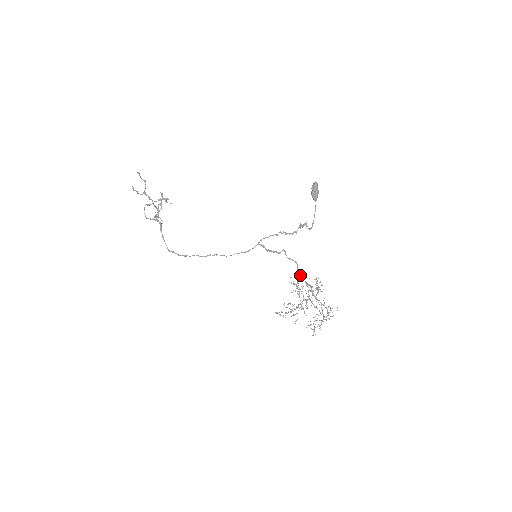
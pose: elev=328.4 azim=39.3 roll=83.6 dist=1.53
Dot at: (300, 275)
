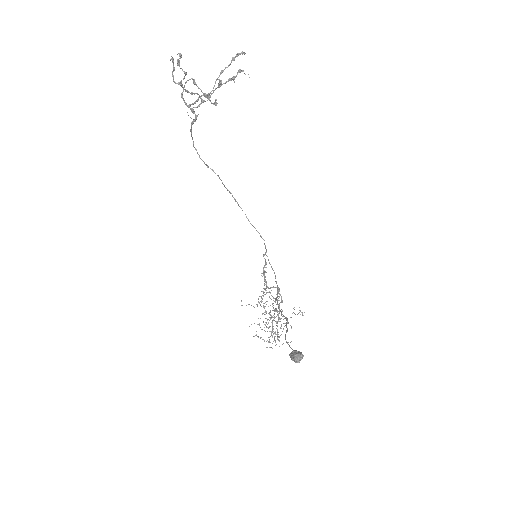
Dot at: (279, 307)
